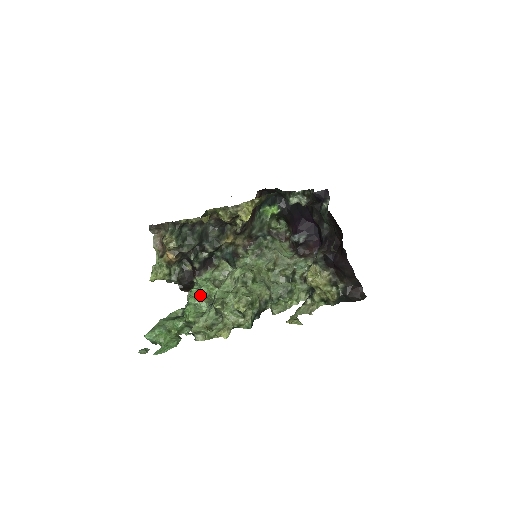
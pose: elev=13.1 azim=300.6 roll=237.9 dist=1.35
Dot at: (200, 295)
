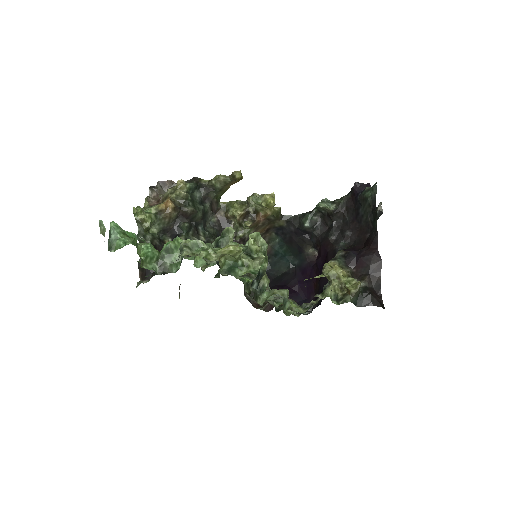
Dot at: occluded
